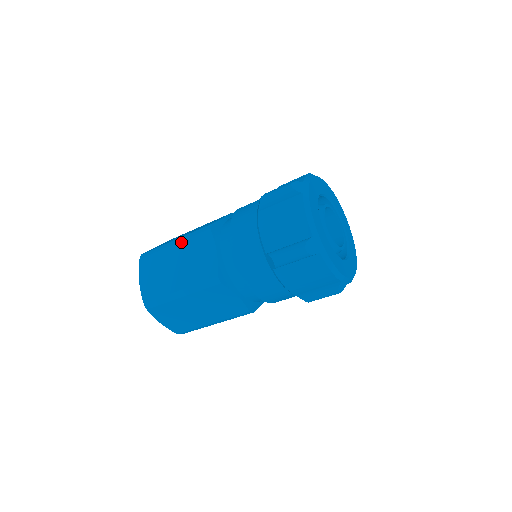
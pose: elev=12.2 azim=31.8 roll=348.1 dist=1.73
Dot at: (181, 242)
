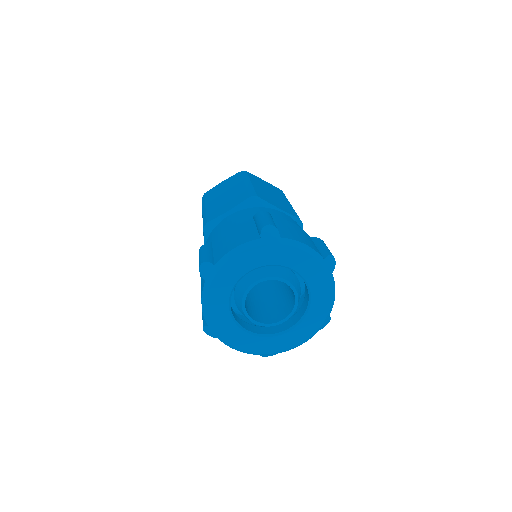
Dot at: occluded
